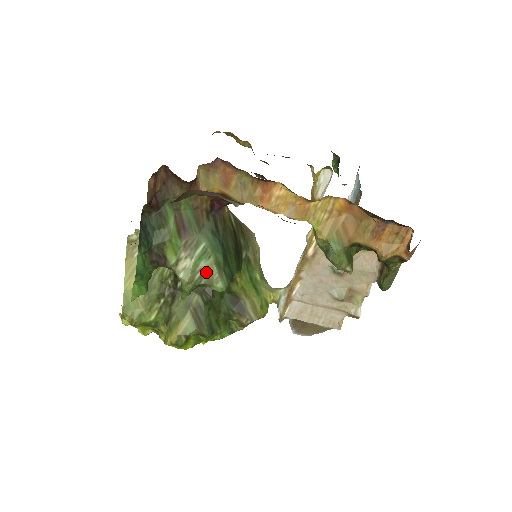
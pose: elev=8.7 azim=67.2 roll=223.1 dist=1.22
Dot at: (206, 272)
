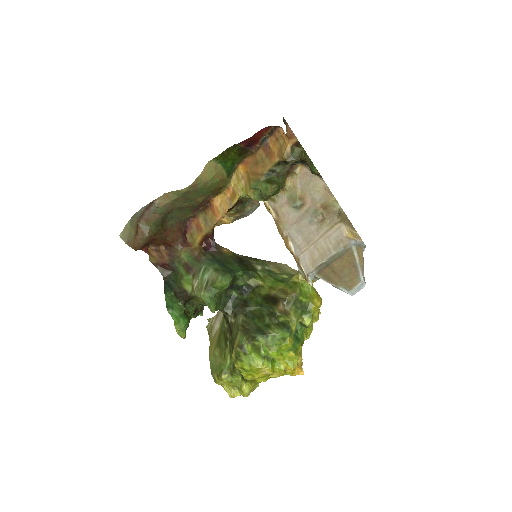
Dot at: (209, 279)
